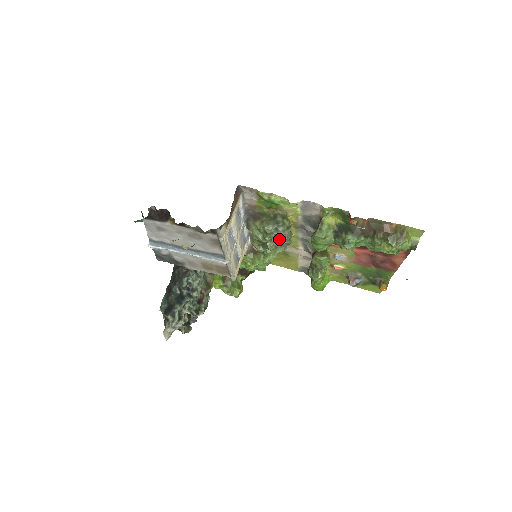
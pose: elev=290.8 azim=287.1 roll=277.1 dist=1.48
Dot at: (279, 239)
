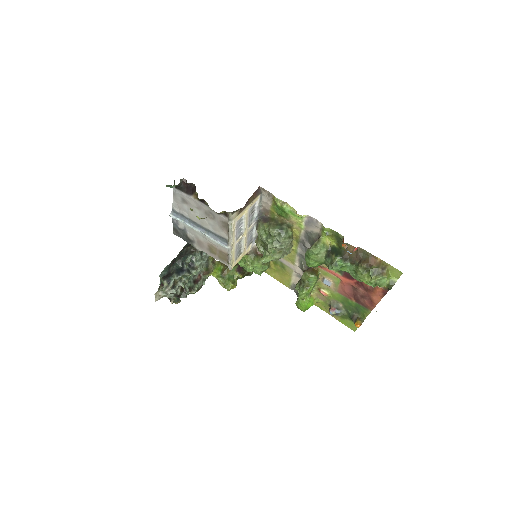
Dot at: (279, 244)
